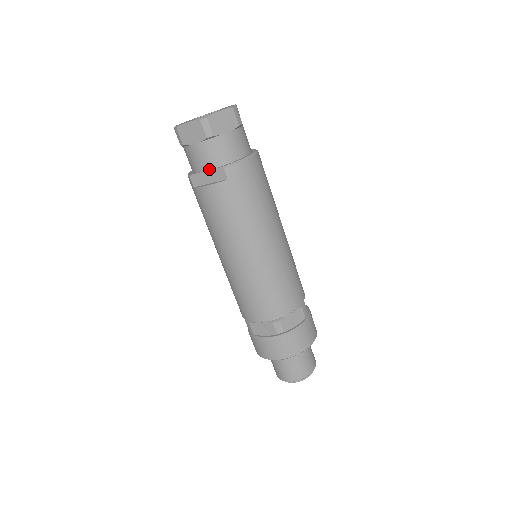
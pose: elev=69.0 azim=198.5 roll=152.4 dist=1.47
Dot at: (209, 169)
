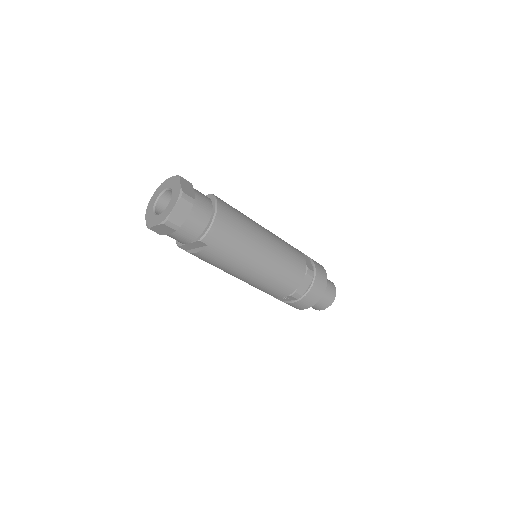
Dot at: (190, 242)
